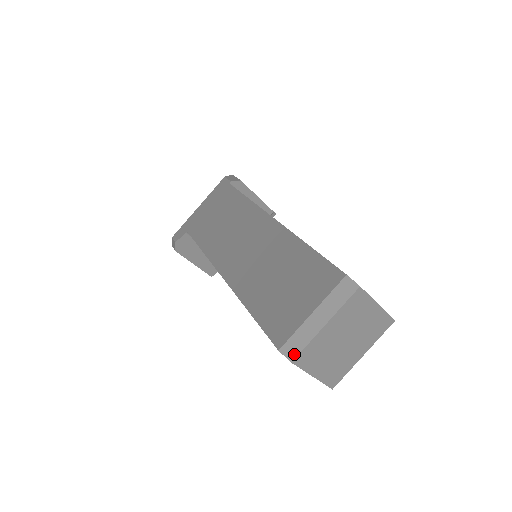
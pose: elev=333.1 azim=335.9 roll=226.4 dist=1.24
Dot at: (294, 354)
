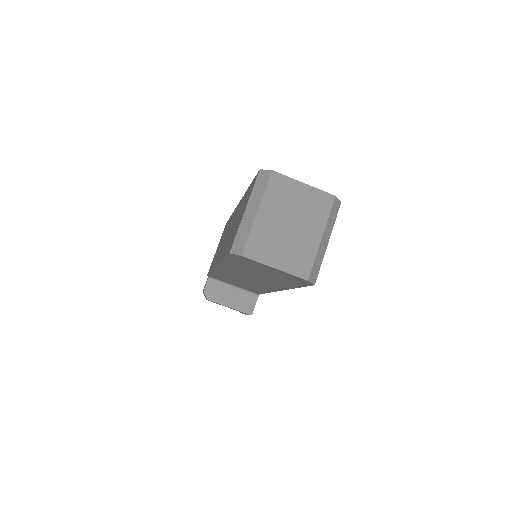
Dot at: (241, 248)
